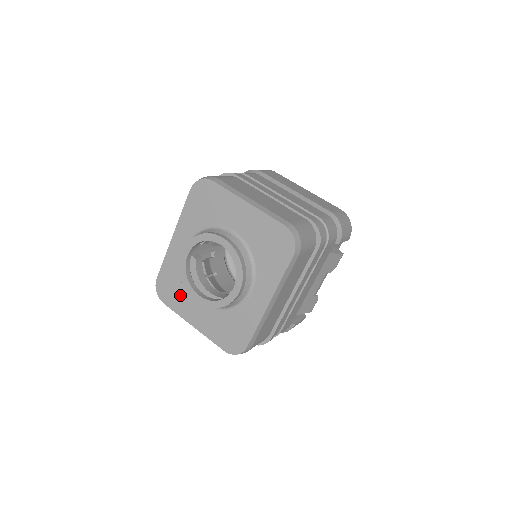
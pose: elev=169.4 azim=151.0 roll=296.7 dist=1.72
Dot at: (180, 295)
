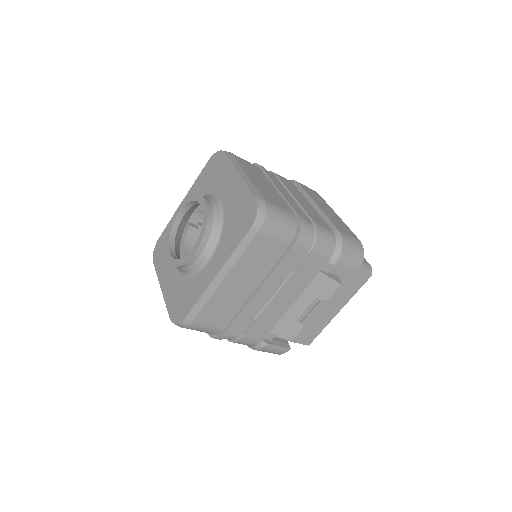
Dot at: (165, 256)
